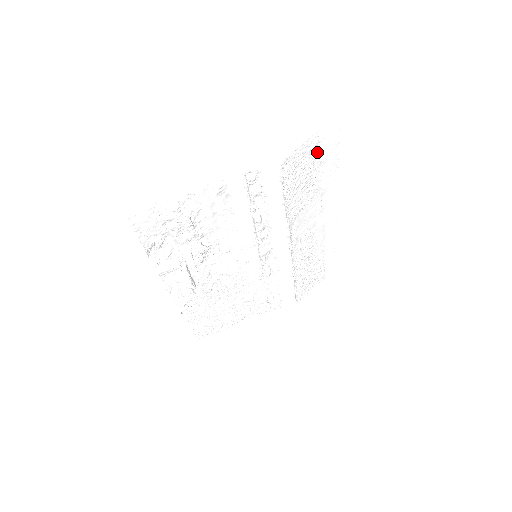
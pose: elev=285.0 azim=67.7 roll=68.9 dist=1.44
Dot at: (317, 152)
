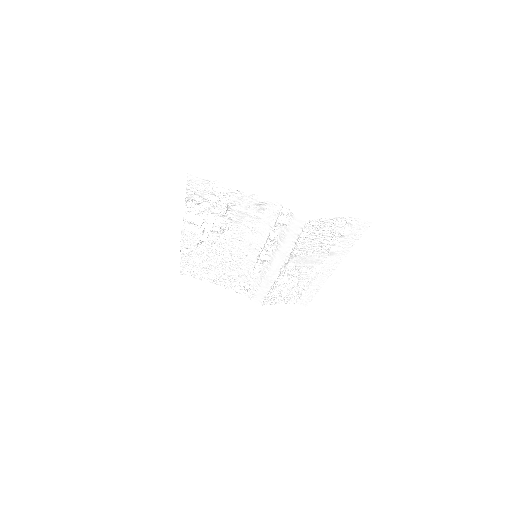
Dot at: (344, 228)
